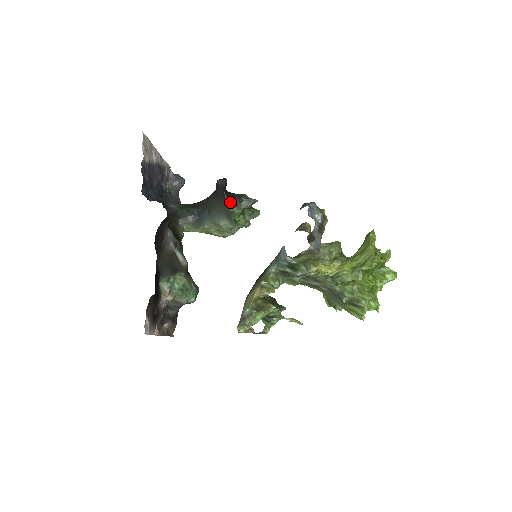
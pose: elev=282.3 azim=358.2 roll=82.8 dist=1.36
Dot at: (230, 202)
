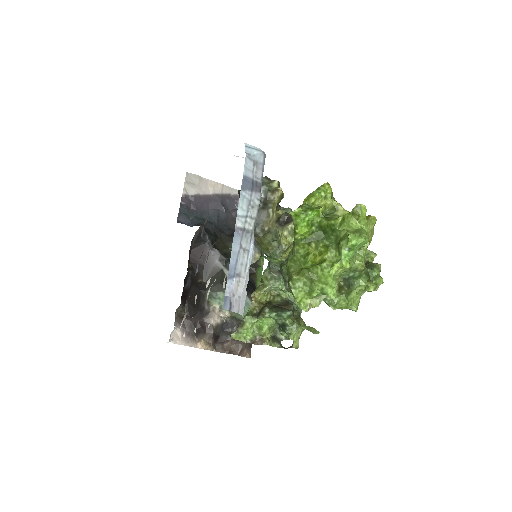
Dot at: occluded
